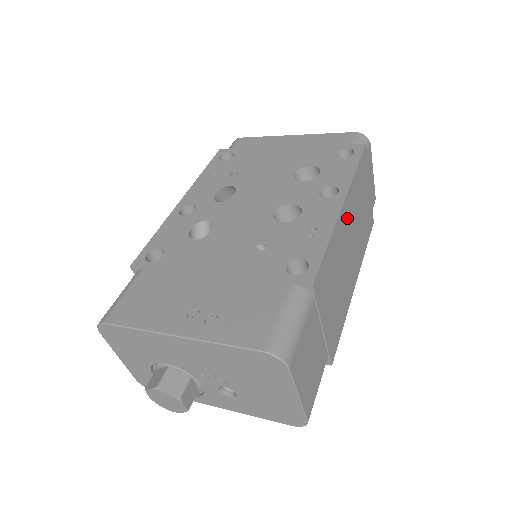
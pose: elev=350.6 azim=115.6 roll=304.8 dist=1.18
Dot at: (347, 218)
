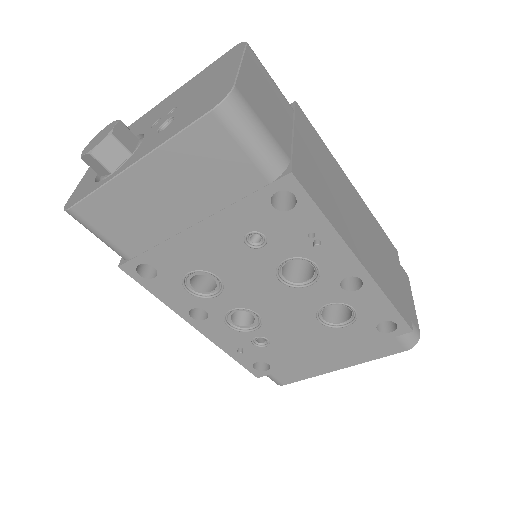
Dot at: (356, 202)
